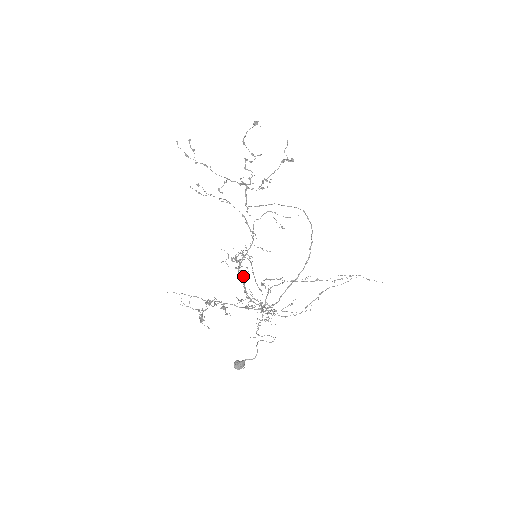
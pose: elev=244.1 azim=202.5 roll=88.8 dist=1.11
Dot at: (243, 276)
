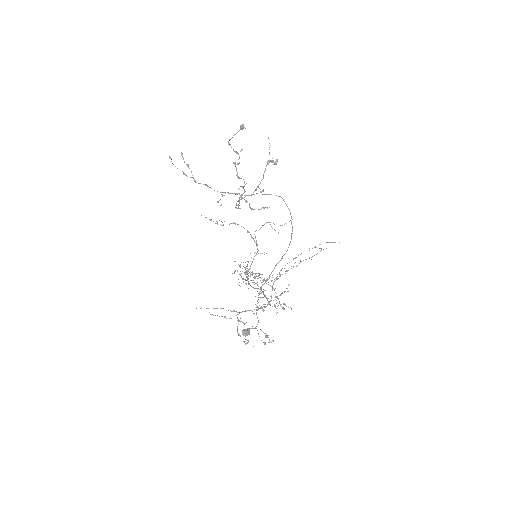
Dot at: (247, 274)
